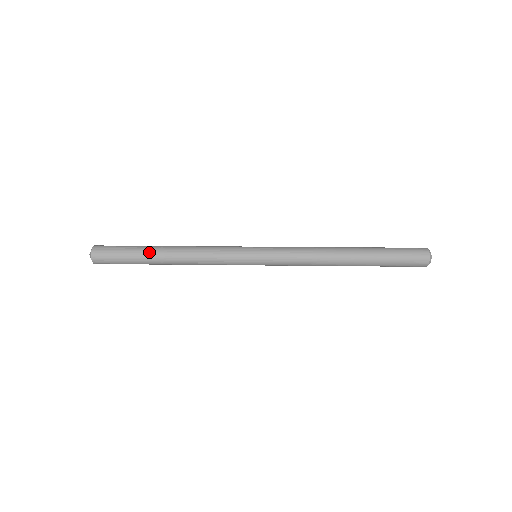
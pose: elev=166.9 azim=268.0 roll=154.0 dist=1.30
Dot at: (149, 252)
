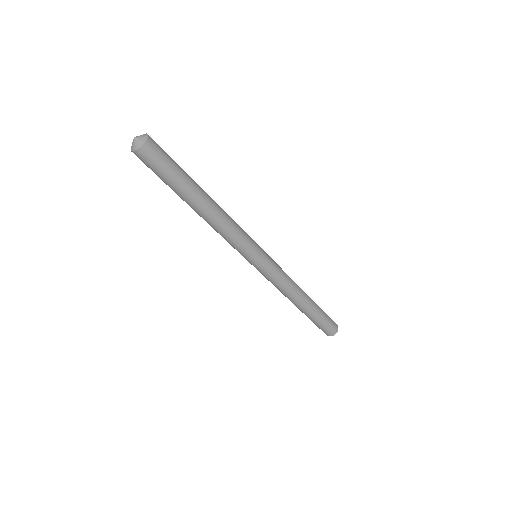
Dot at: (196, 183)
